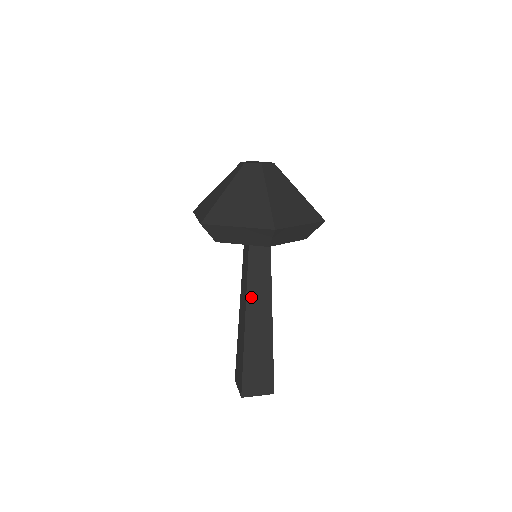
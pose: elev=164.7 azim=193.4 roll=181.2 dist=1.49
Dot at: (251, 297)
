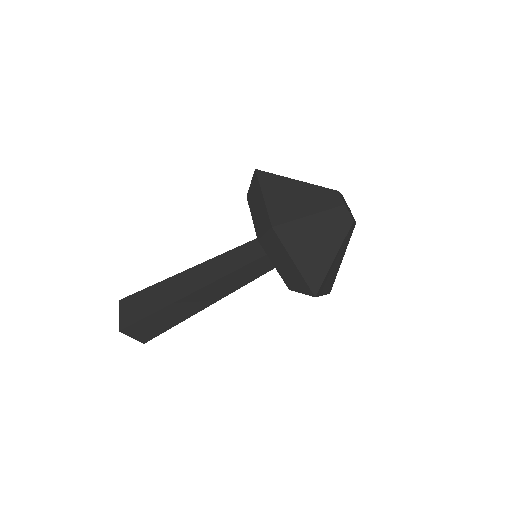
Dot at: (219, 283)
